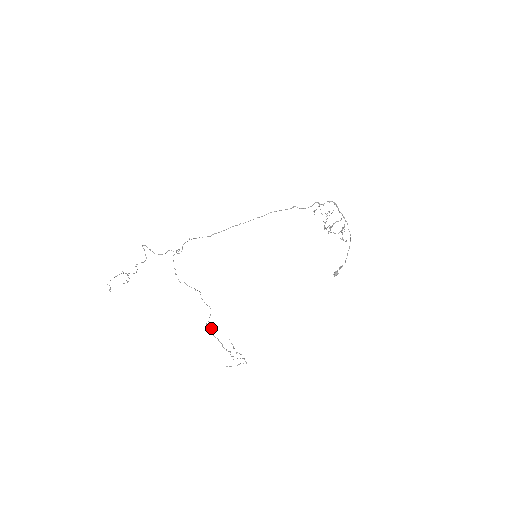
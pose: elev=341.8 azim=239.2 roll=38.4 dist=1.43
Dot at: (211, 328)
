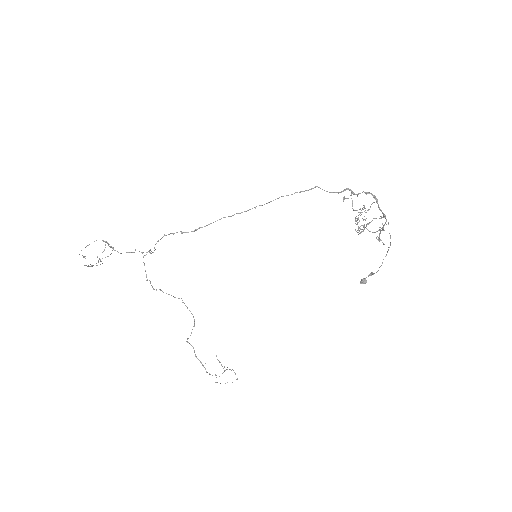
Dot at: occluded
